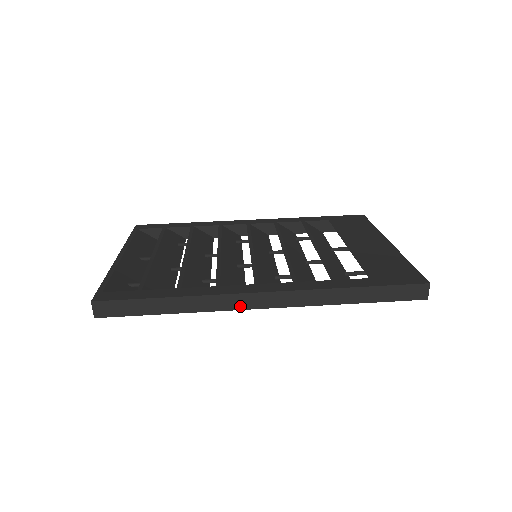
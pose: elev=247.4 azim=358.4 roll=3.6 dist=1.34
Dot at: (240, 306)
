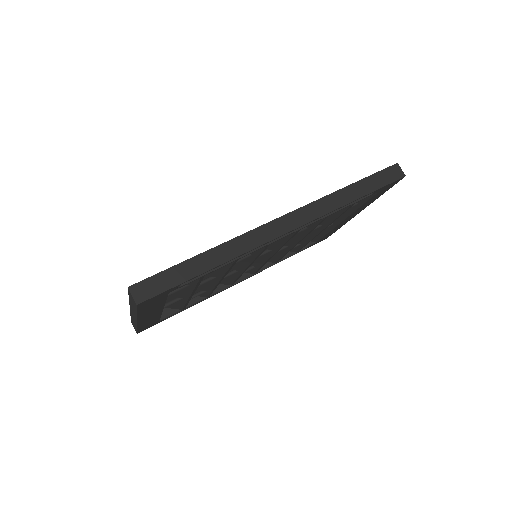
Dot at: (267, 238)
